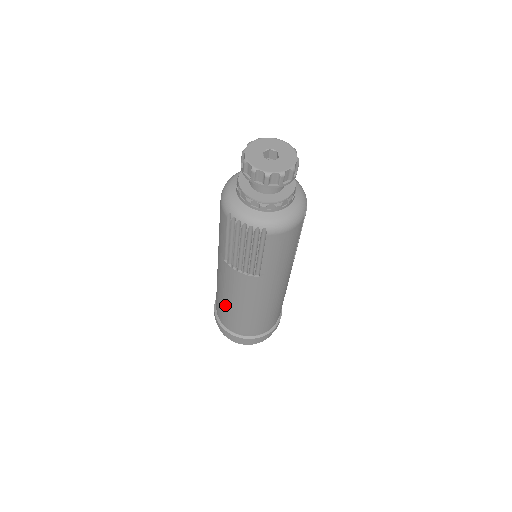
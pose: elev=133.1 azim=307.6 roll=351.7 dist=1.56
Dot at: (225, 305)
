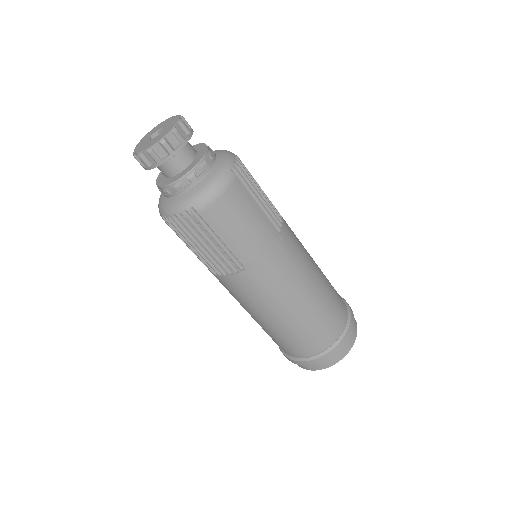
Dot at: (263, 328)
